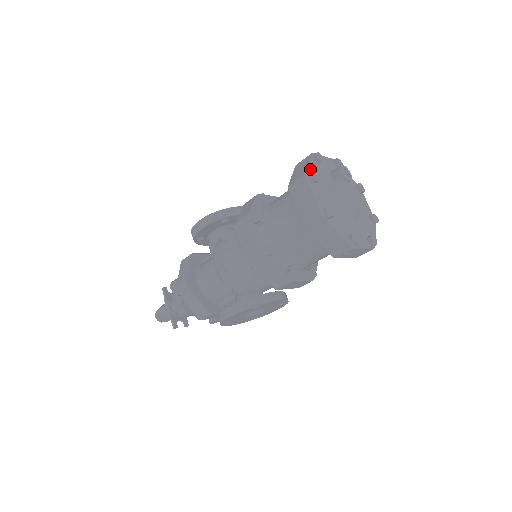
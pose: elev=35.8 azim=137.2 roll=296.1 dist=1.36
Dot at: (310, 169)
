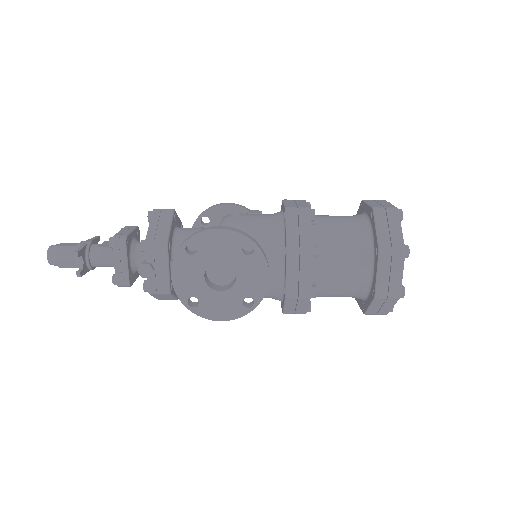
Dot at: occluded
